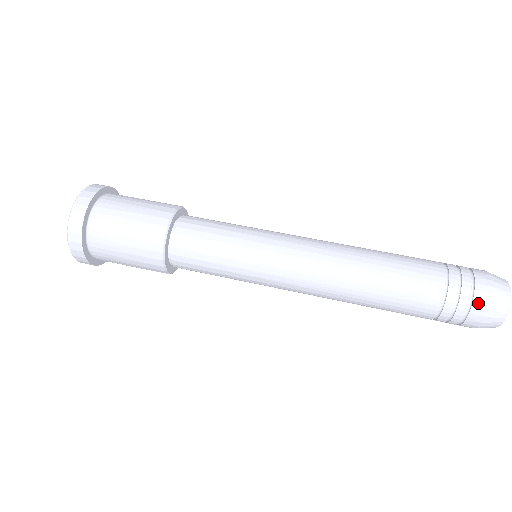
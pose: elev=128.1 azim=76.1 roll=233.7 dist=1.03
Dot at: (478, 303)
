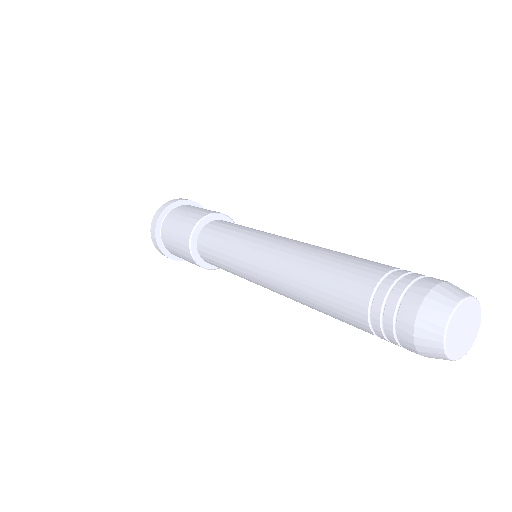
Dot at: (404, 315)
